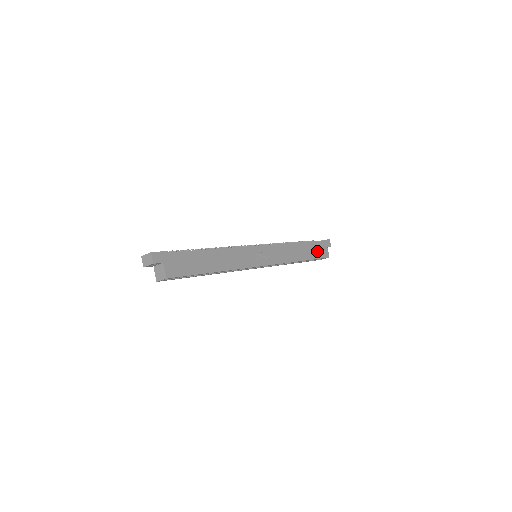
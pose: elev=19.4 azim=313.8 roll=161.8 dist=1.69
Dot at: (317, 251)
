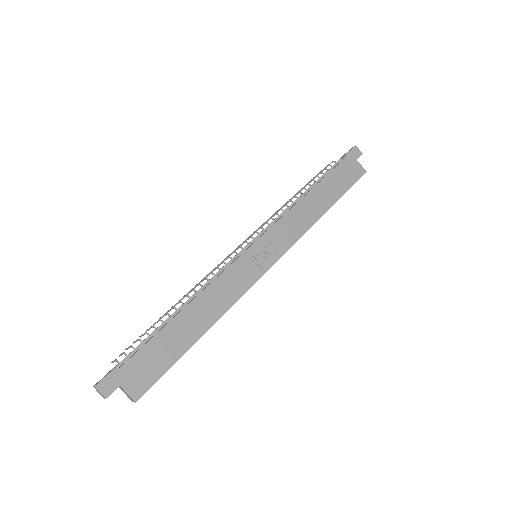
Dot at: (343, 179)
